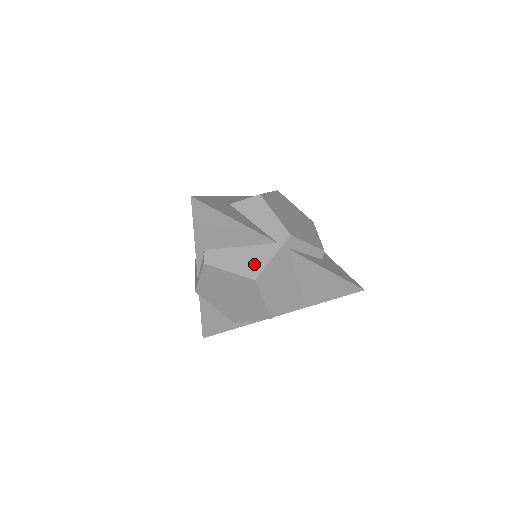
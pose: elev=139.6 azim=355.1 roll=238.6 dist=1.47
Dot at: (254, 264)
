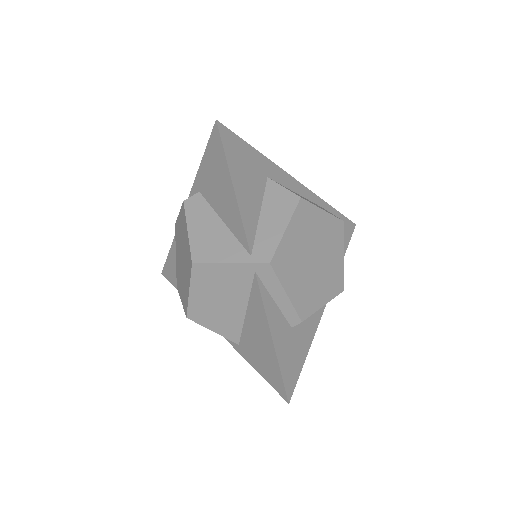
Dot at: (210, 249)
